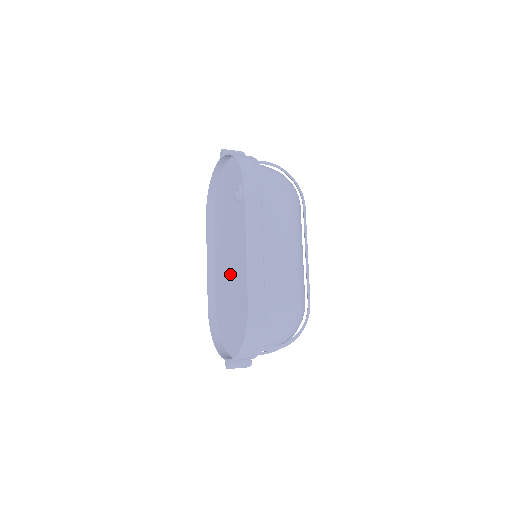
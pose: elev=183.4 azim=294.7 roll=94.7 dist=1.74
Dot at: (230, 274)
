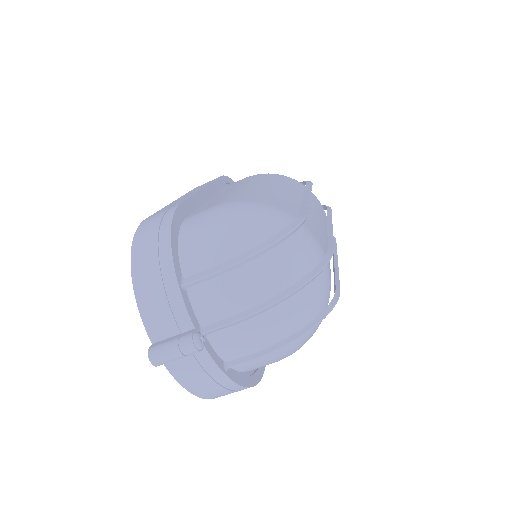
Dot at: occluded
